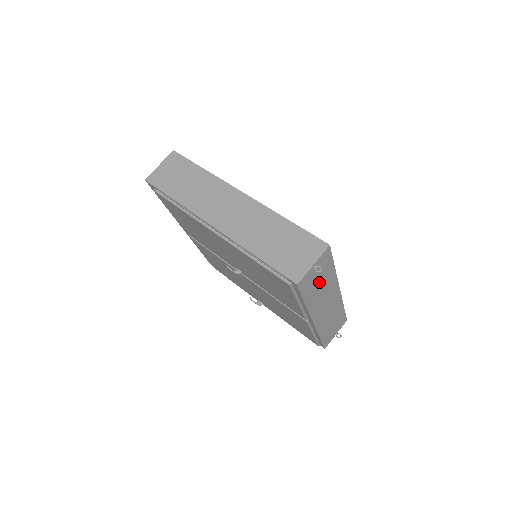
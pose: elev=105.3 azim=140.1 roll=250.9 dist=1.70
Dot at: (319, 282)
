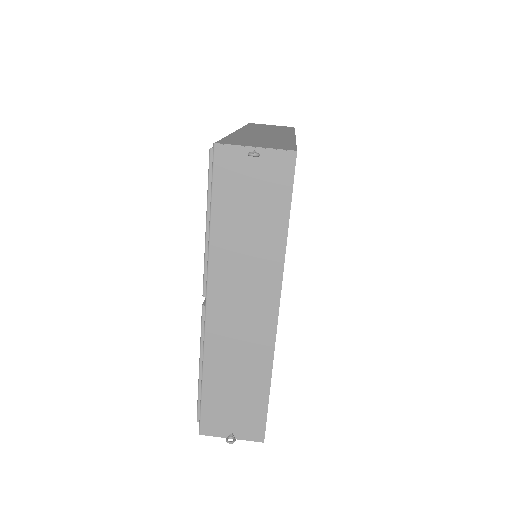
Dot at: (250, 214)
